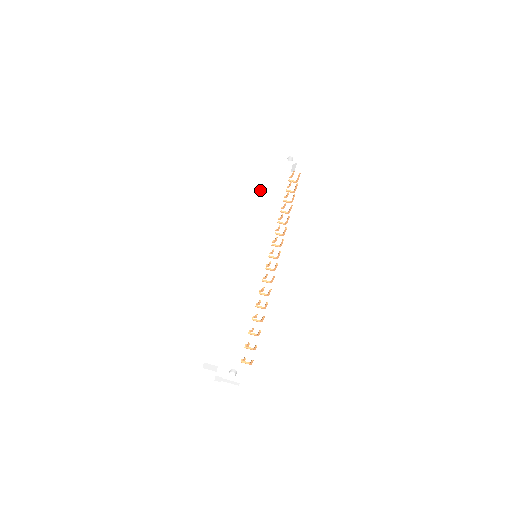
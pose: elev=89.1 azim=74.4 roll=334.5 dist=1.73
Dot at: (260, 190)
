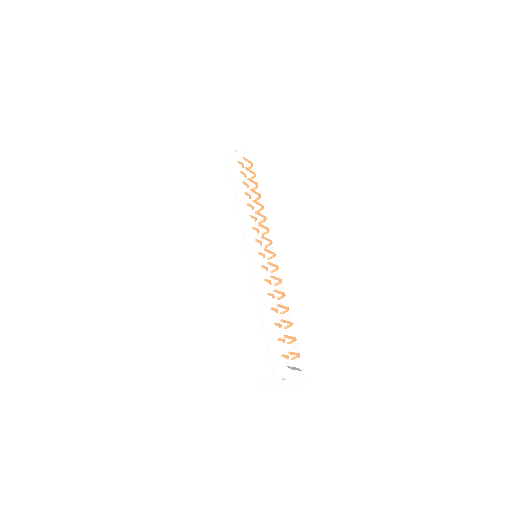
Dot at: (224, 202)
